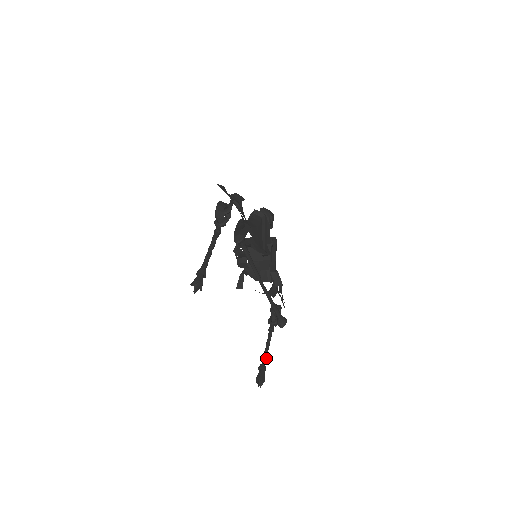
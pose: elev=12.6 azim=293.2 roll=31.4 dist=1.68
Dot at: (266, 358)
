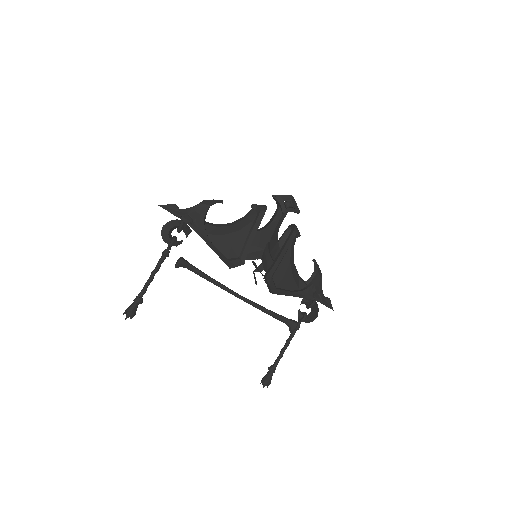
Dot at: (279, 359)
